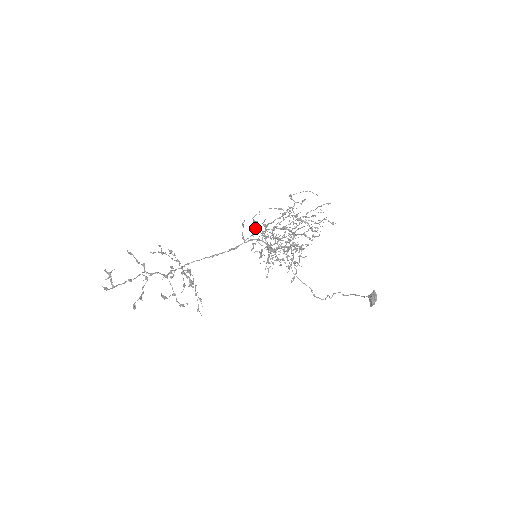
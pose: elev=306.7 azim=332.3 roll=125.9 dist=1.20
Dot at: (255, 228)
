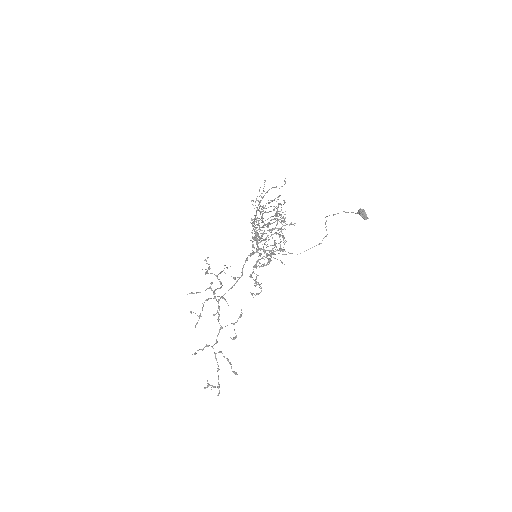
Dot at: (256, 278)
